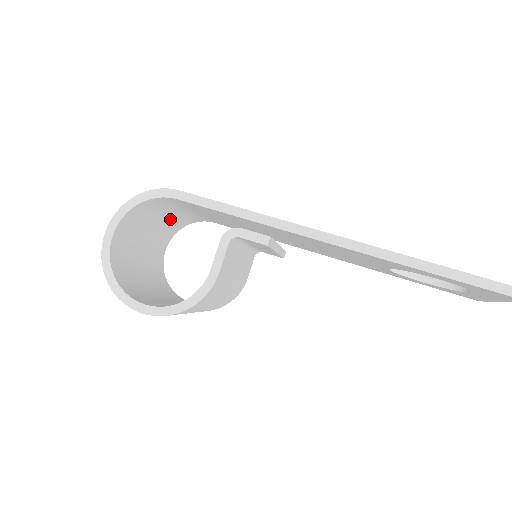
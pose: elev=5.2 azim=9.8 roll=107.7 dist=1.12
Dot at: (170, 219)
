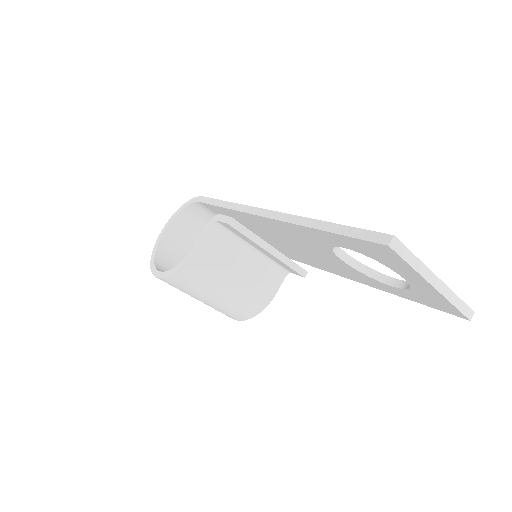
Dot at: occluded
